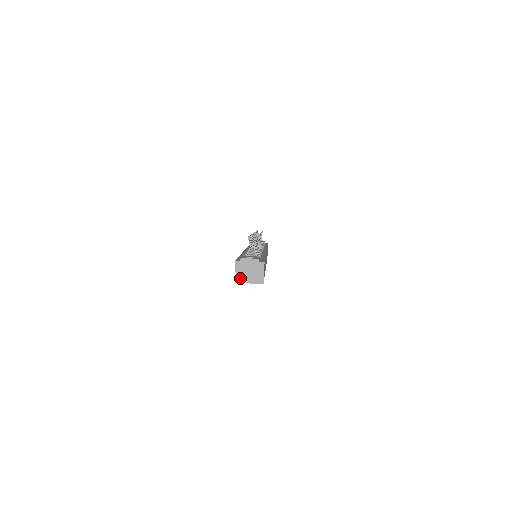
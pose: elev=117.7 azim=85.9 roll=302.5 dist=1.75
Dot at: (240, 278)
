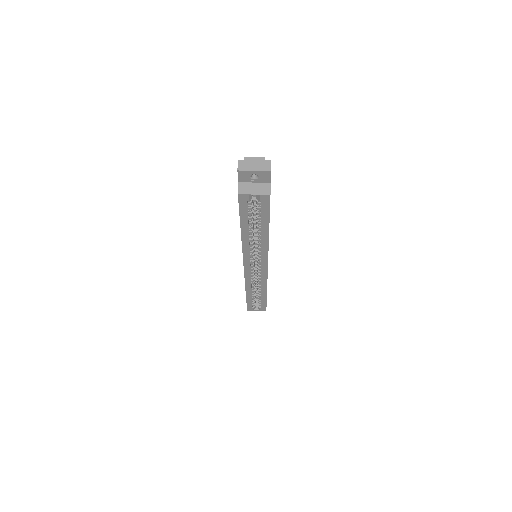
Dot at: (243, 190)
